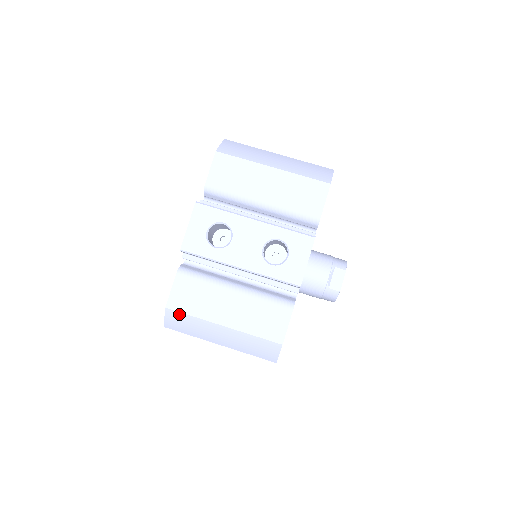
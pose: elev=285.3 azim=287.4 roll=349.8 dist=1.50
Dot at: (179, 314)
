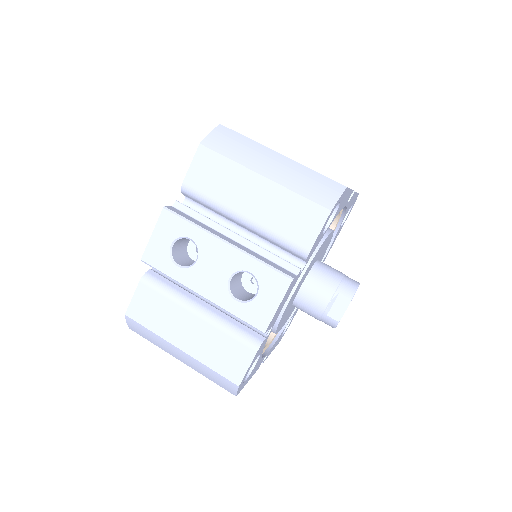
Dot at: (138, 324)
